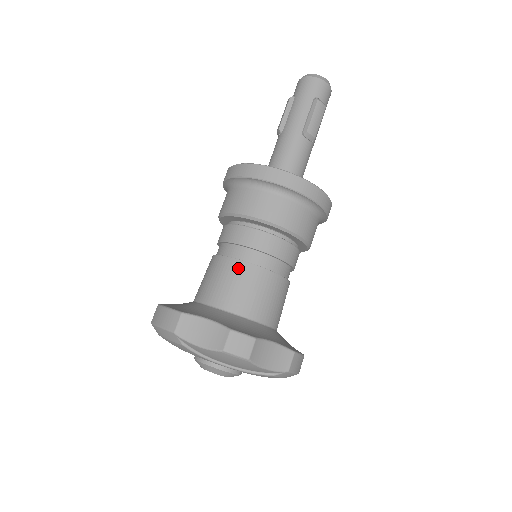
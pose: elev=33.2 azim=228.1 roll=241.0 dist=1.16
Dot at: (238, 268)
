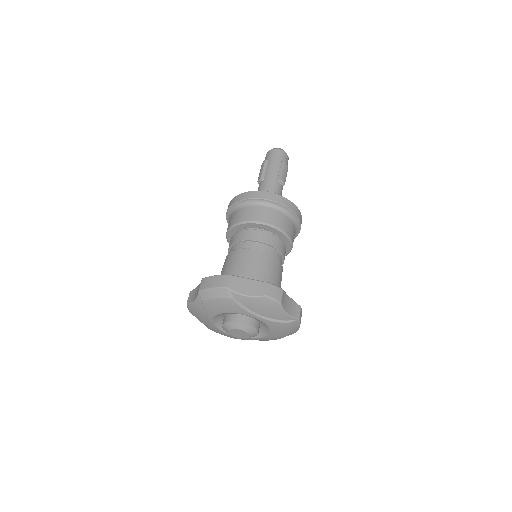
Dot at: (256, 254)
